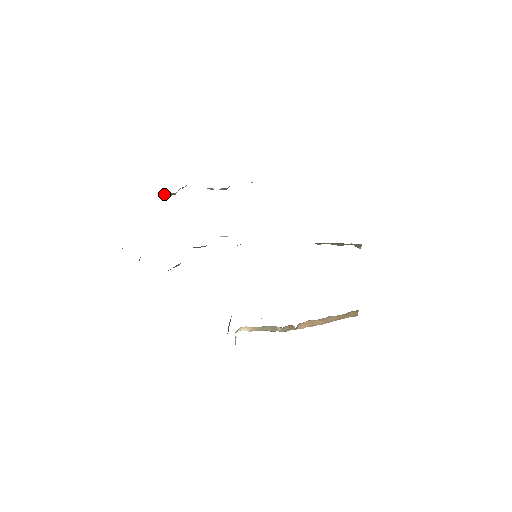
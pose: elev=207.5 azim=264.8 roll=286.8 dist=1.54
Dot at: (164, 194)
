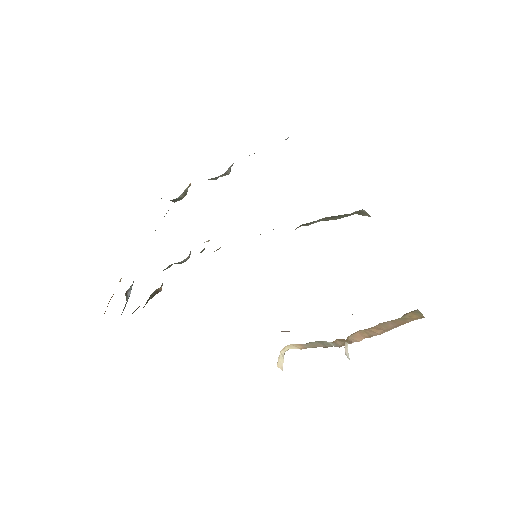
Dot at: (173, 201)
